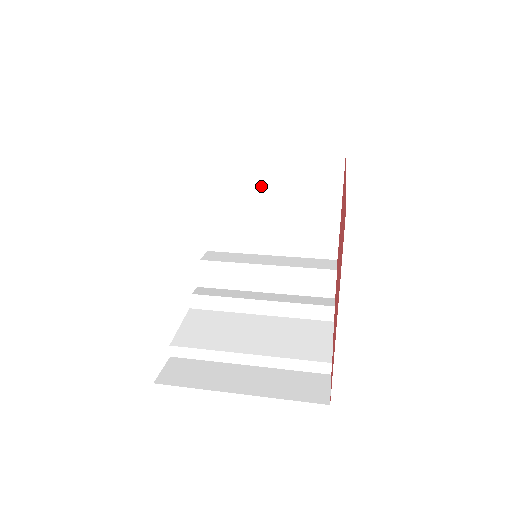
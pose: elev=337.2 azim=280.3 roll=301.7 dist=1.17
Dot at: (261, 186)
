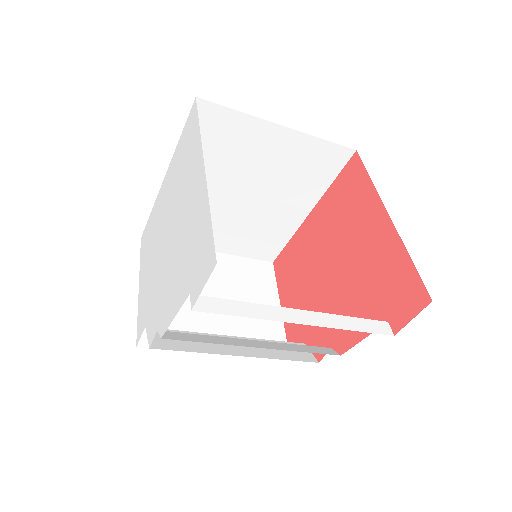
Dot at: occluded
